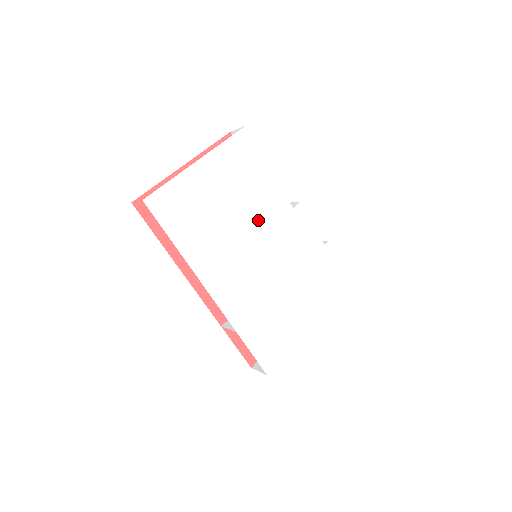
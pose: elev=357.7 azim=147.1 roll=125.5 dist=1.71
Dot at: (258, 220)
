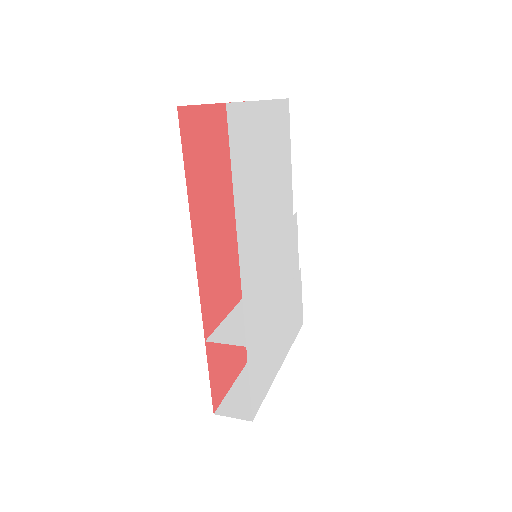
Dot at: (278, 210)
